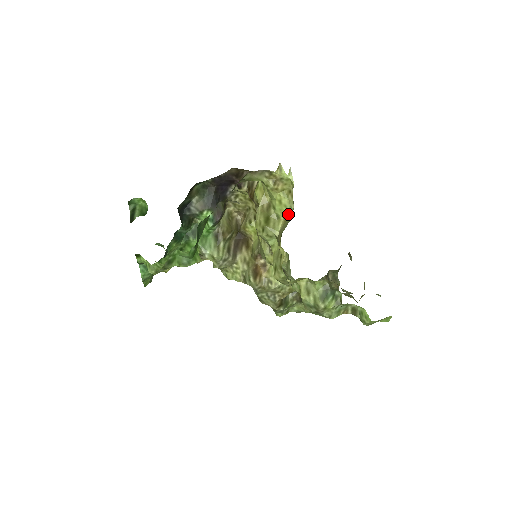
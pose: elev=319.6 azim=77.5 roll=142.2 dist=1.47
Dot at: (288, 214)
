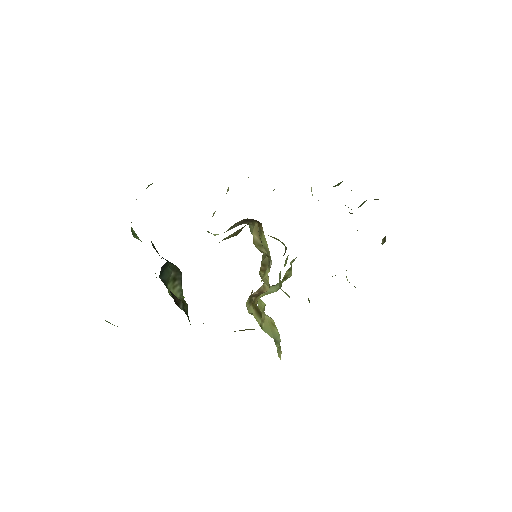
Dot at: (277, 329)
